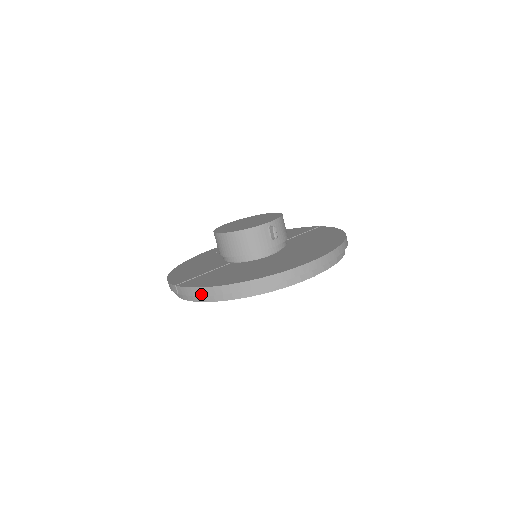
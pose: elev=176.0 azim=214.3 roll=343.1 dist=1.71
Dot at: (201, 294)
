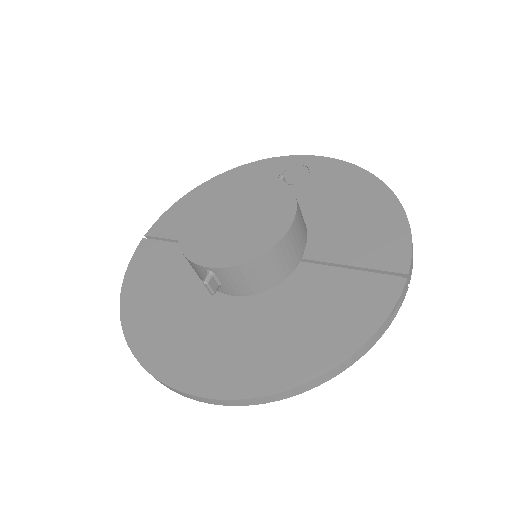
Dot at: occluded
